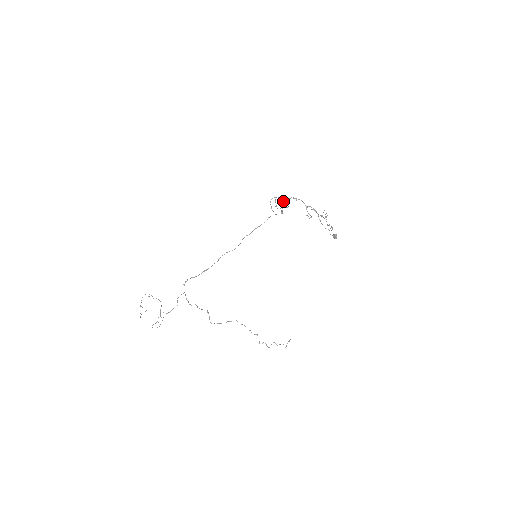
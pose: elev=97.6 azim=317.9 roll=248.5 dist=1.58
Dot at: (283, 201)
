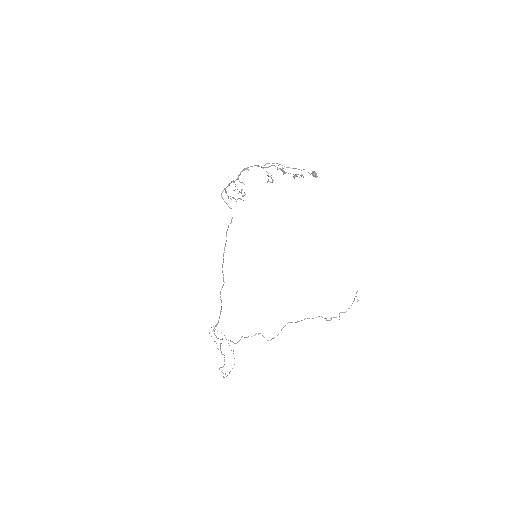
Dot at: occluded
